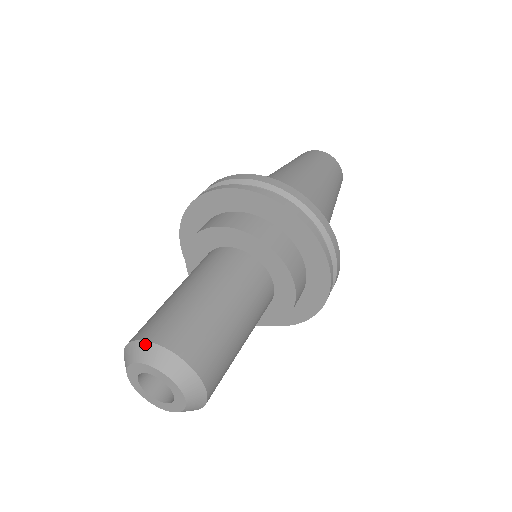
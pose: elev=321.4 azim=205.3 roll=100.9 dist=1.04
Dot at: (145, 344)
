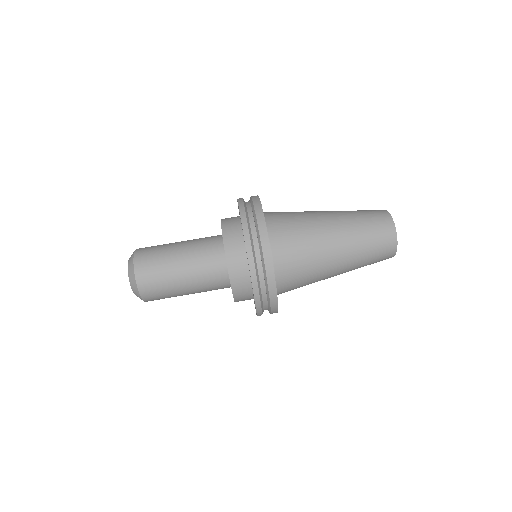
Dot at: (133, 259)
